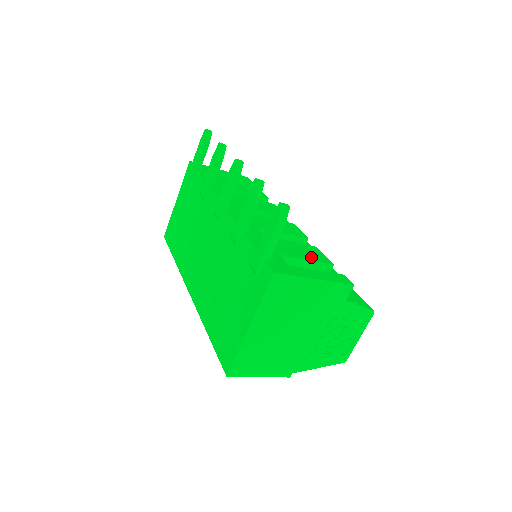
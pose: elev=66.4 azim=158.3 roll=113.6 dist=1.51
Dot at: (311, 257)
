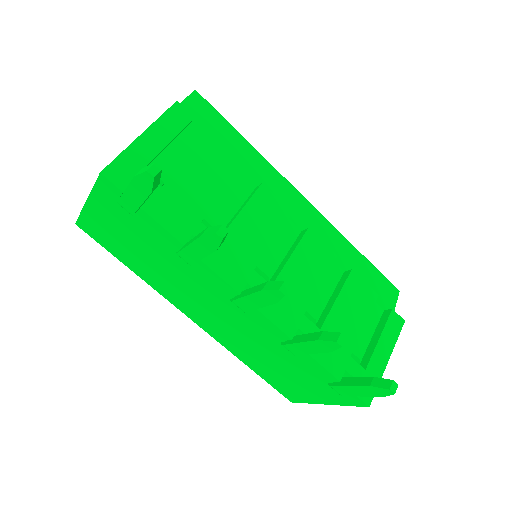
Dot at: (363, 312)
